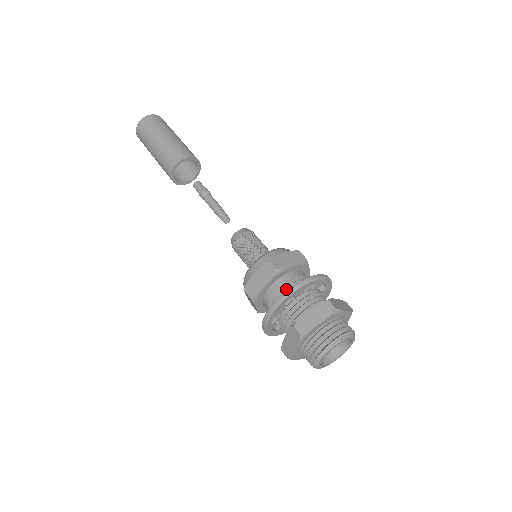
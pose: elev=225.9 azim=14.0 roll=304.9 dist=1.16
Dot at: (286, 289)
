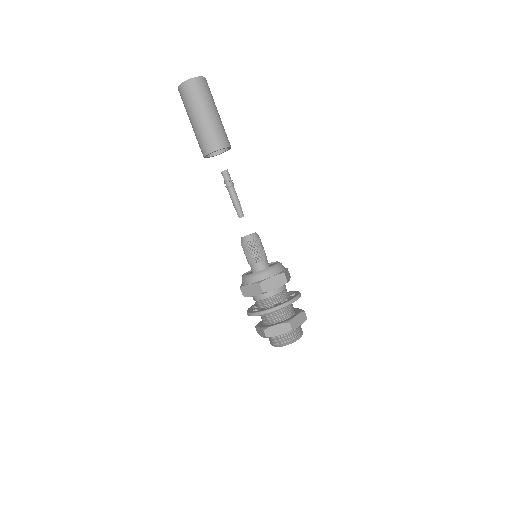
Dot at: (283, 294)
